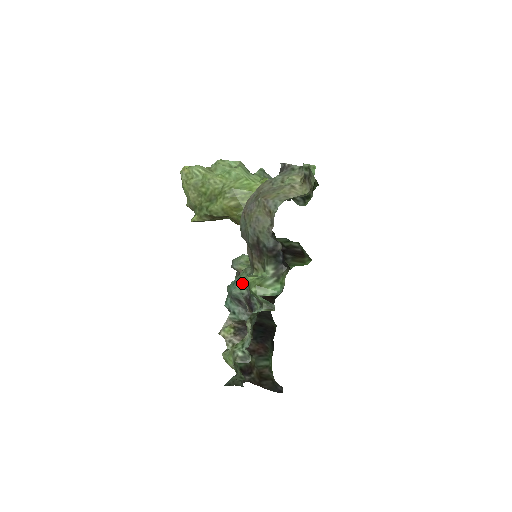
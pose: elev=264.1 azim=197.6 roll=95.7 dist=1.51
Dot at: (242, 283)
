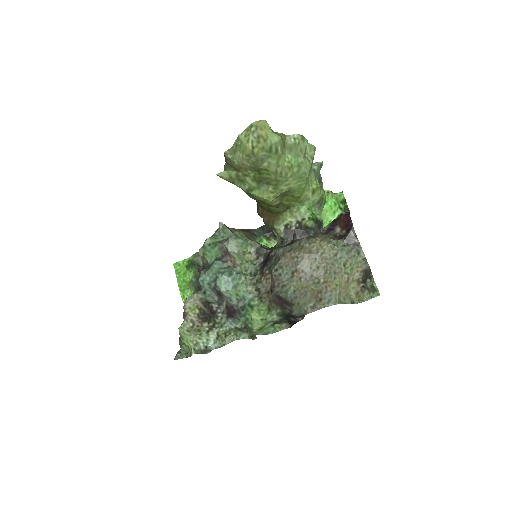
Dot at: (237, 293)
